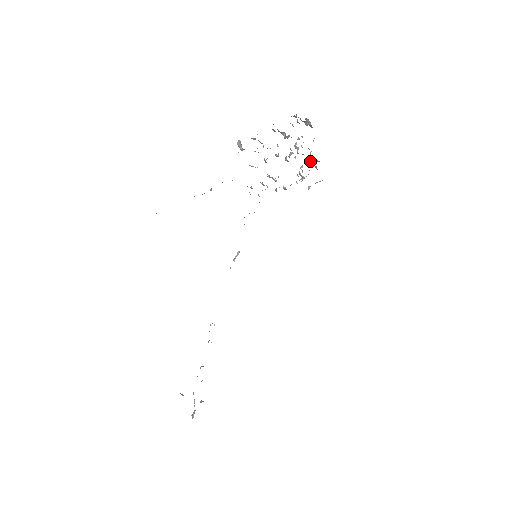
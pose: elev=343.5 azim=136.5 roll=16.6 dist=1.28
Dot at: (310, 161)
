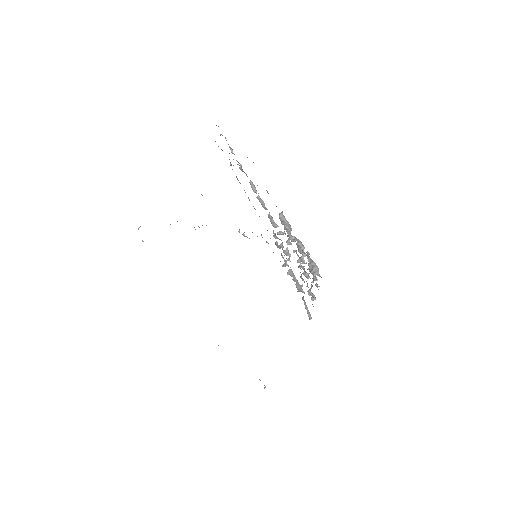
Dot at: (310, 289)
